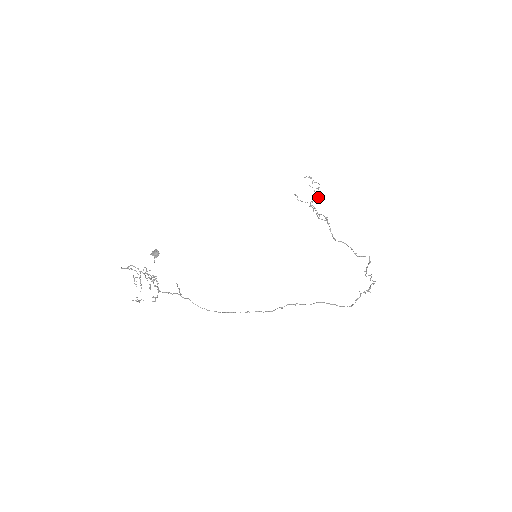
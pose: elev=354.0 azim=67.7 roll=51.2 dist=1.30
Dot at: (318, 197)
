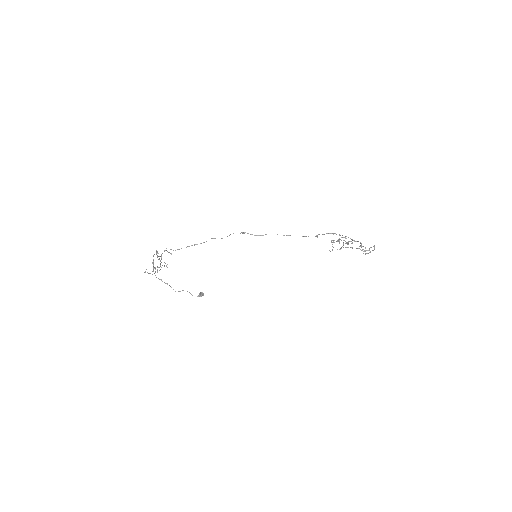
Dot at: occluded
